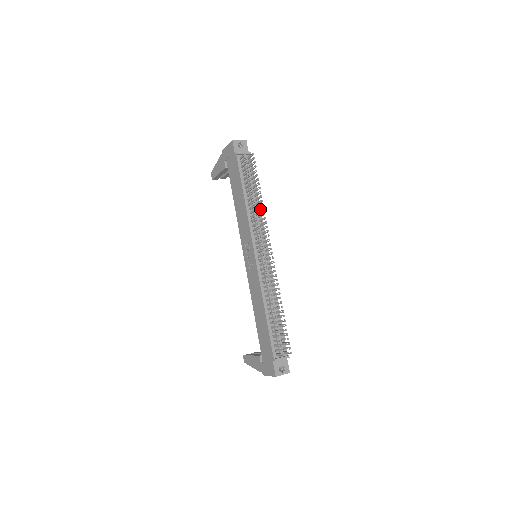
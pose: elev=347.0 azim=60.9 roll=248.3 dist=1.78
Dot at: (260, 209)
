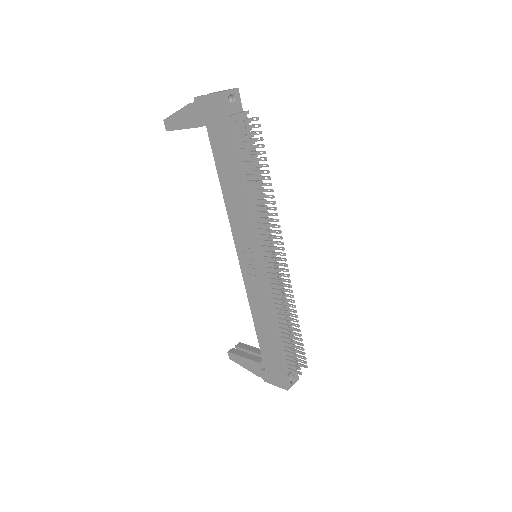
Dot at: occluded
